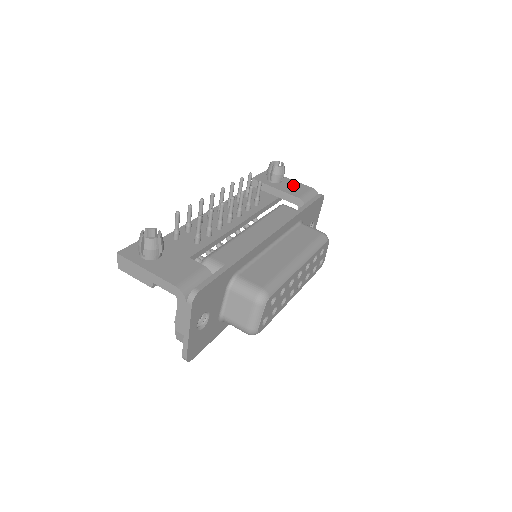
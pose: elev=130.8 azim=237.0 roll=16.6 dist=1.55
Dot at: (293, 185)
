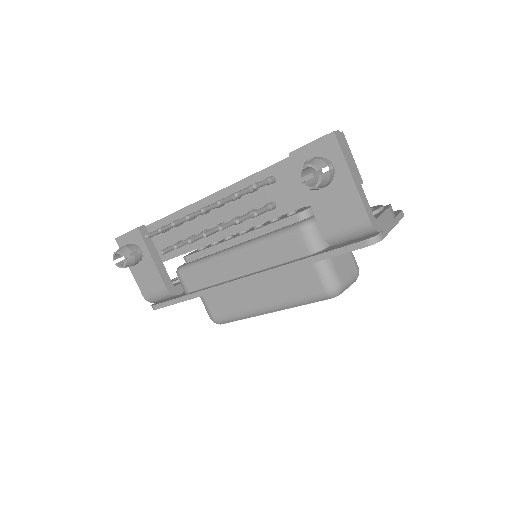
Dot at: (341, 200)
